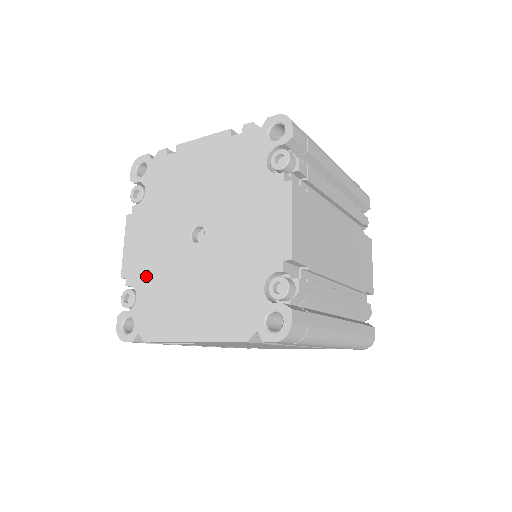
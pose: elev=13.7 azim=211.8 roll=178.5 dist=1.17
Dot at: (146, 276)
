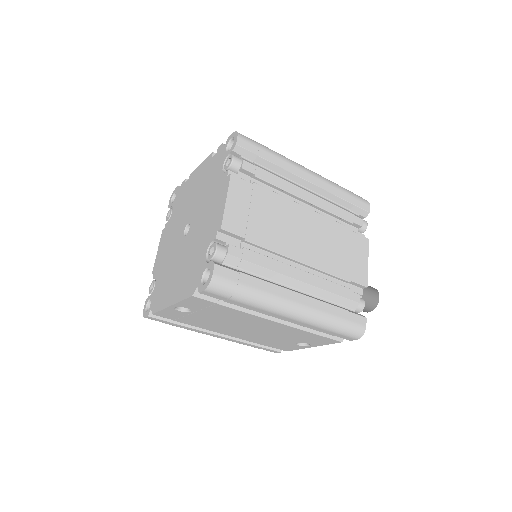
Dot at: (161, 268)
